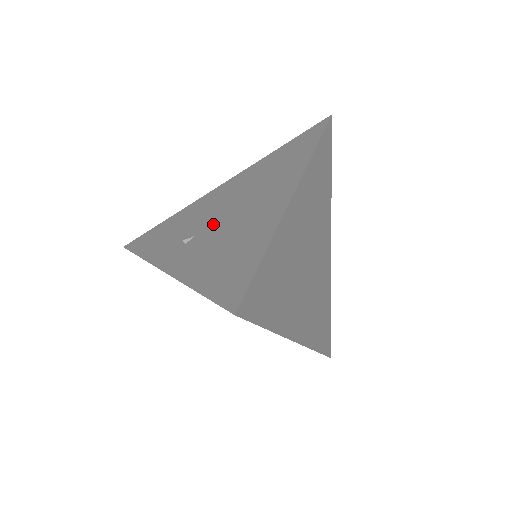
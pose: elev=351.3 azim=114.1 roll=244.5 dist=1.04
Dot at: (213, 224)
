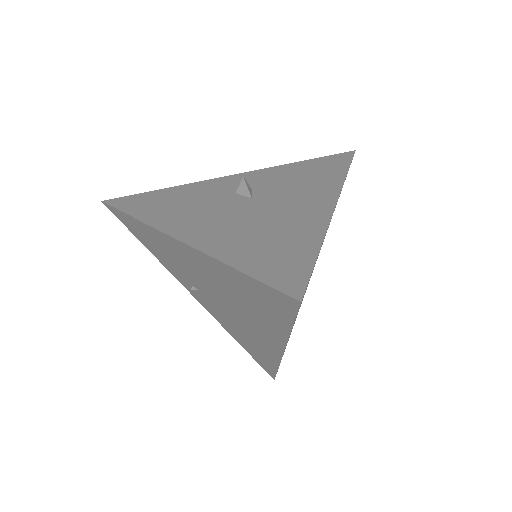
Dot at: (211, 298)
